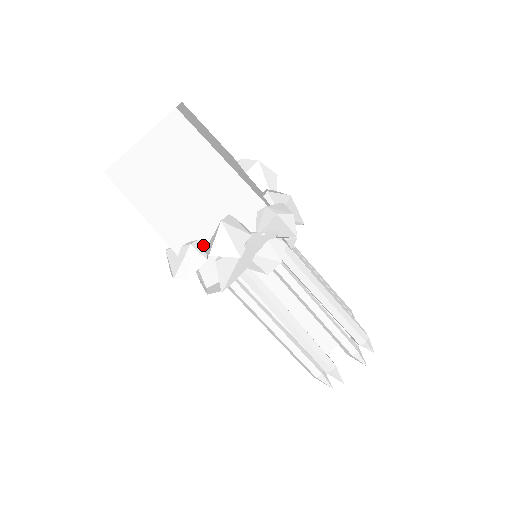
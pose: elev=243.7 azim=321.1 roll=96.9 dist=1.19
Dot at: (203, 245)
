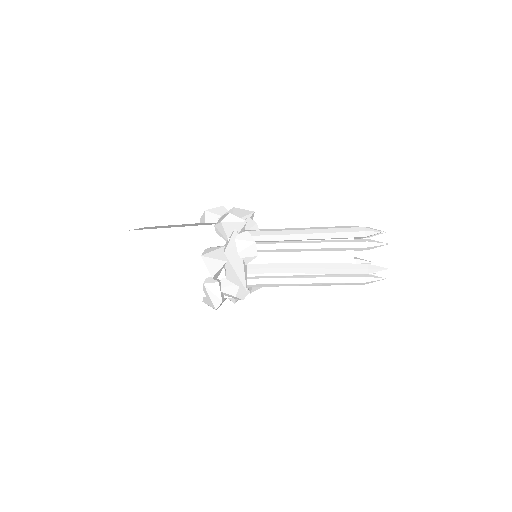
Dot at: (211, 278)
